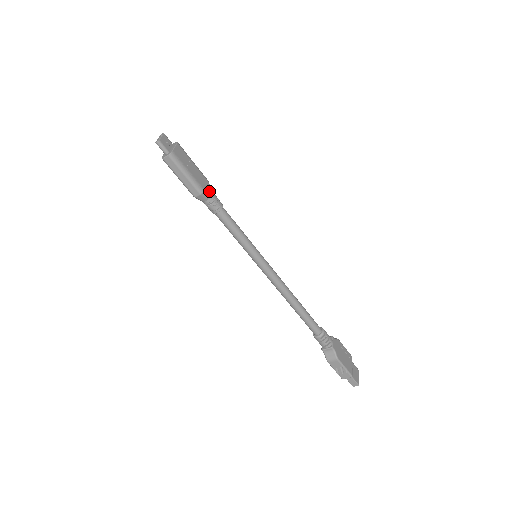
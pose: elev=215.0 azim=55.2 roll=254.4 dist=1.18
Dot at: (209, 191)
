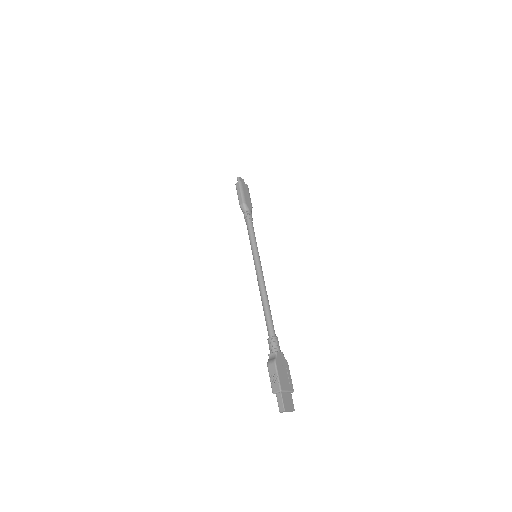
Dot at: (249, 207)
